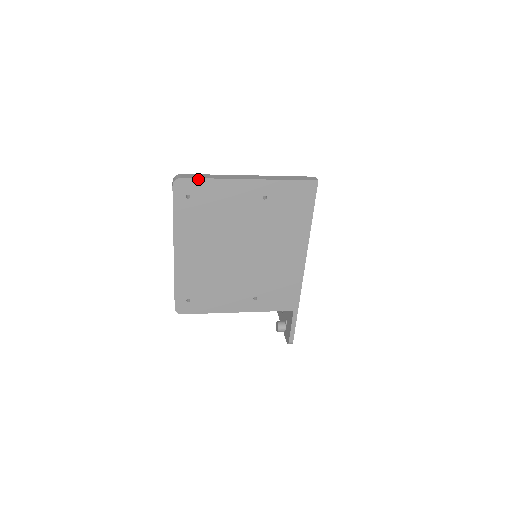
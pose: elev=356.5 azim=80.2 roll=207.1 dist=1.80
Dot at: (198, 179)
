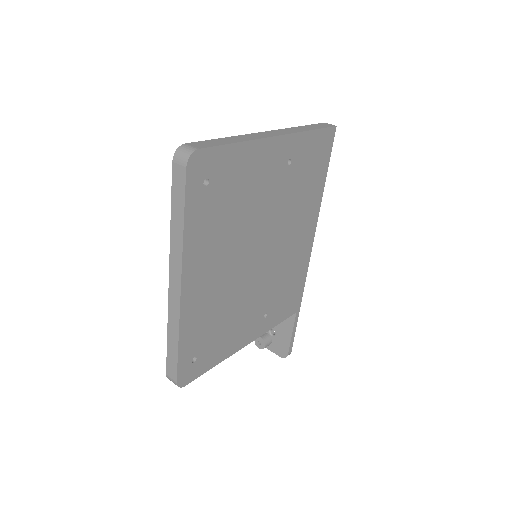
Dot at: (221, 147)
